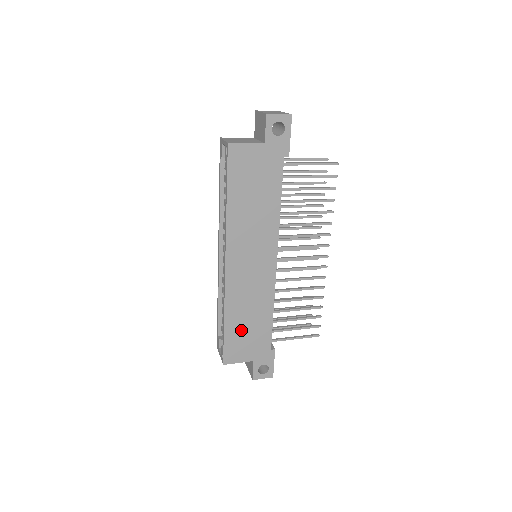
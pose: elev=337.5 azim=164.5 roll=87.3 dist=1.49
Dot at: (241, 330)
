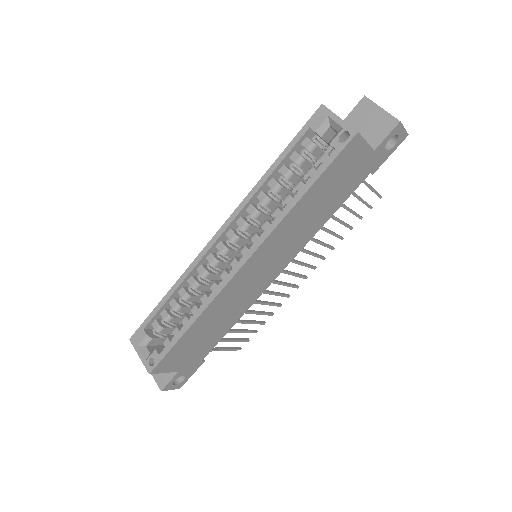
Dot at: (196, 338)
